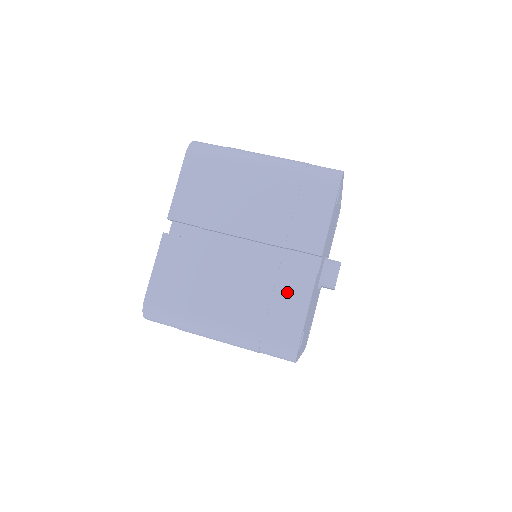
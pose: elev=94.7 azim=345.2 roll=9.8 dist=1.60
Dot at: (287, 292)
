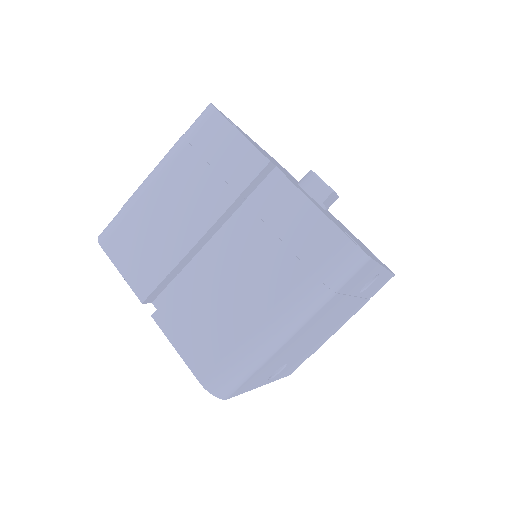
Dot at: (284, 218)
